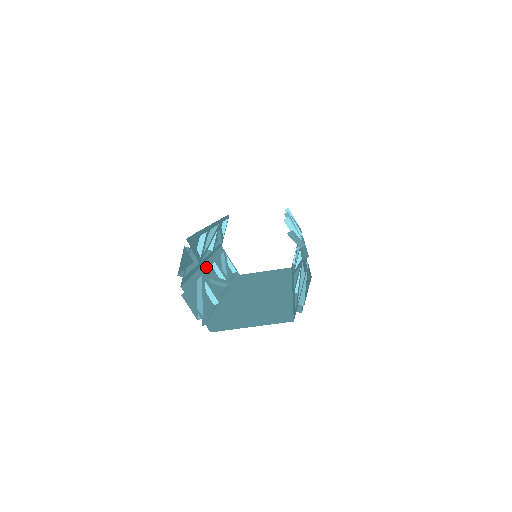
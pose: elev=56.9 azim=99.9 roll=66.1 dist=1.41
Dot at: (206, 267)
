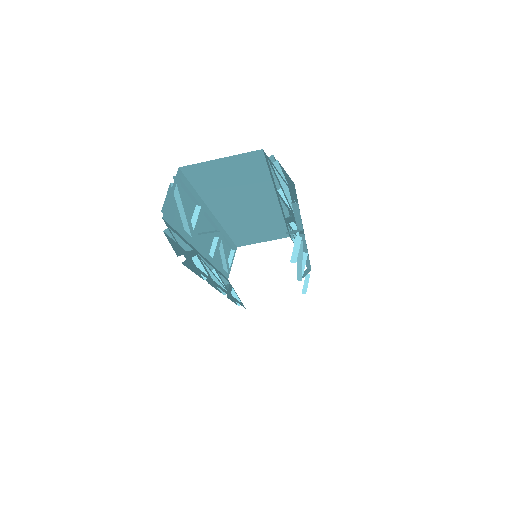
Dot at: (202, 256)
